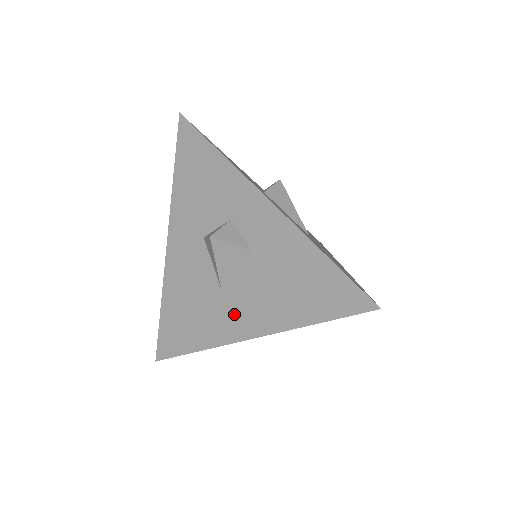
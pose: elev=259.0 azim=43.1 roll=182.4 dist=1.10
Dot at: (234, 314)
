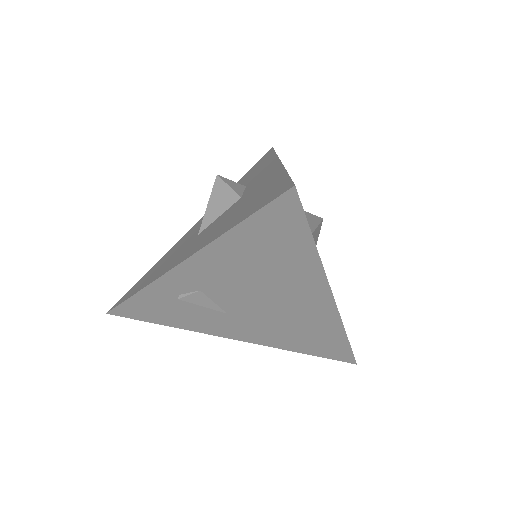
Dot at: (188, 249)
